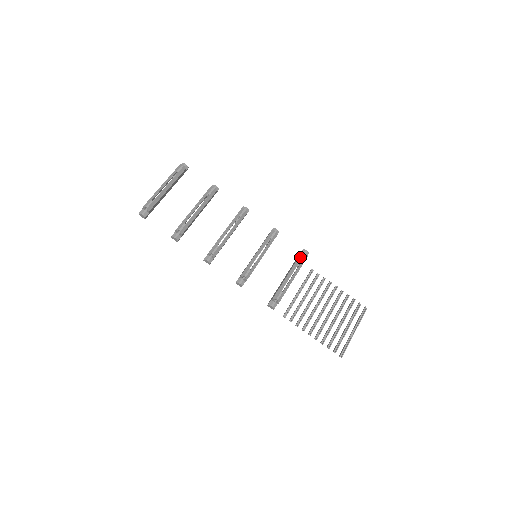
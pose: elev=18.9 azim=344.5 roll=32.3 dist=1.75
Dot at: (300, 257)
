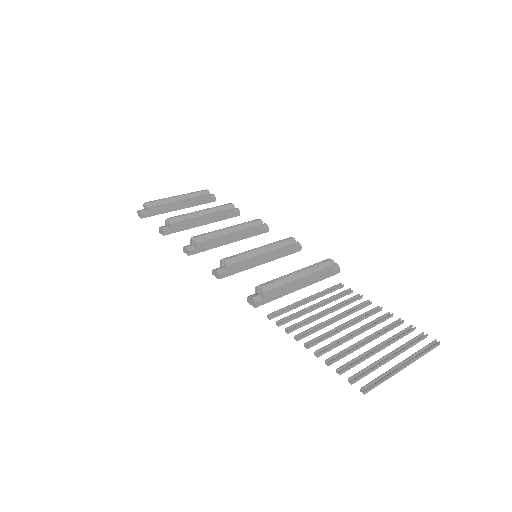
Dot at: (321, 261)
